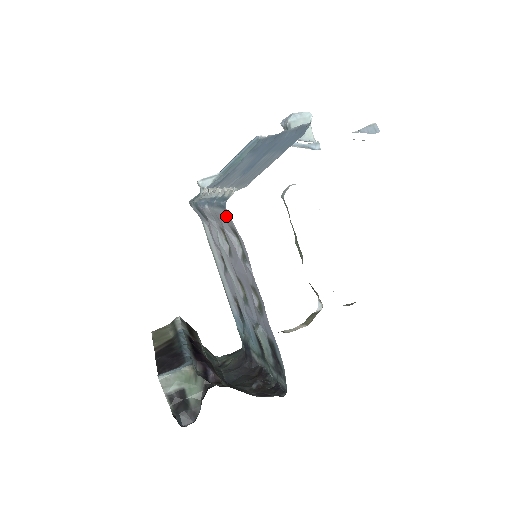
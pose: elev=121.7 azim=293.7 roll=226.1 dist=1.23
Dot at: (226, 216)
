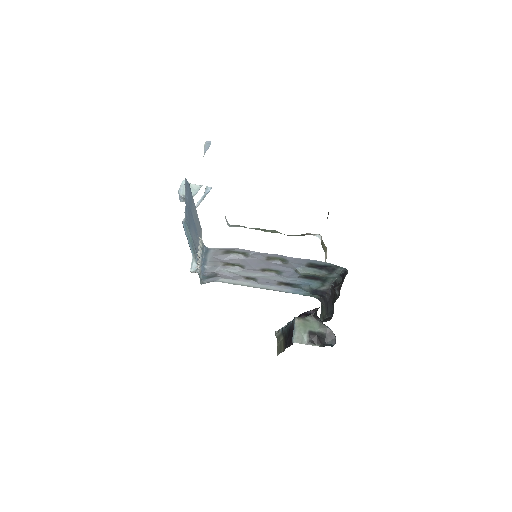
Dot at: (214, 252)
